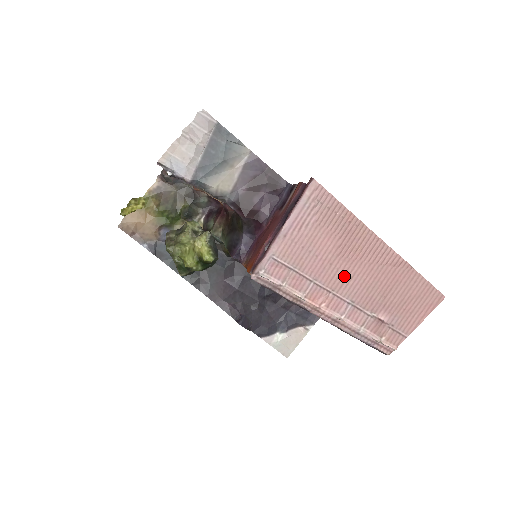
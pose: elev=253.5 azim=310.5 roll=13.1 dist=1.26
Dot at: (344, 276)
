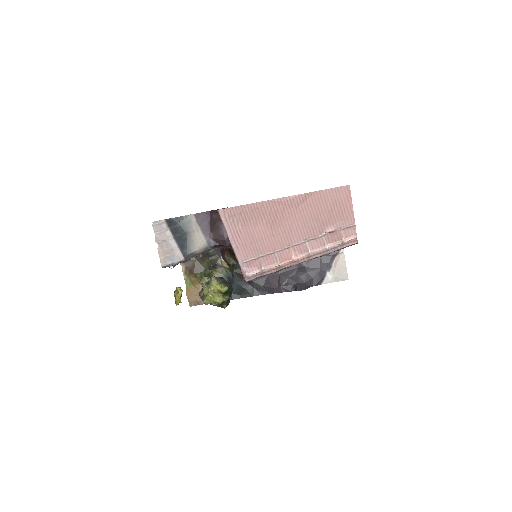
Dot at: (286, 233)
